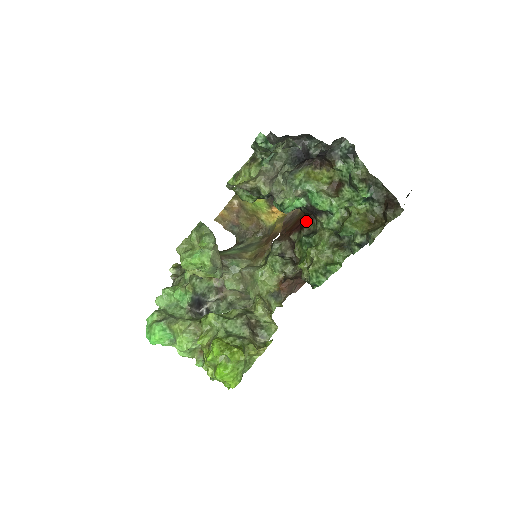
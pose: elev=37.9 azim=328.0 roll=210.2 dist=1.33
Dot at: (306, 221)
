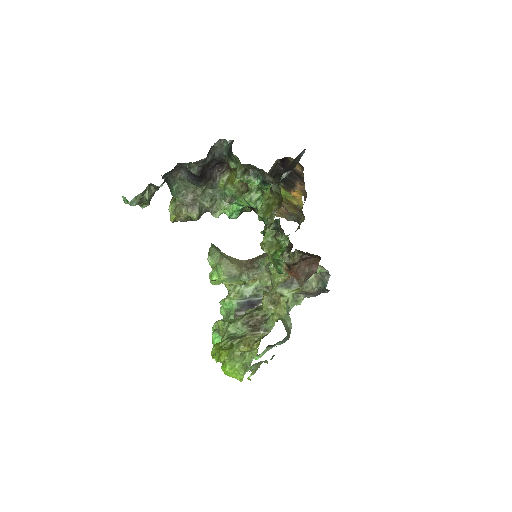
Dot at: occluded
